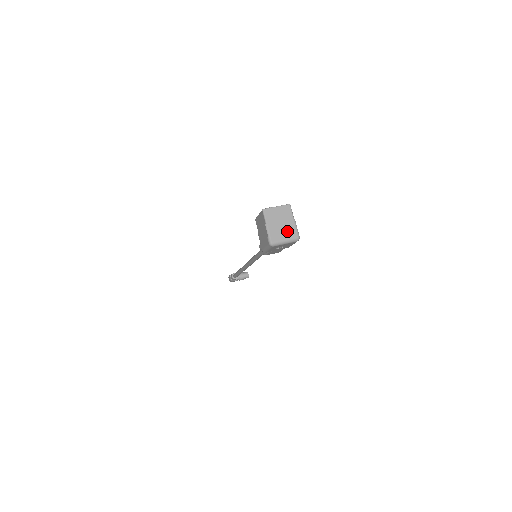
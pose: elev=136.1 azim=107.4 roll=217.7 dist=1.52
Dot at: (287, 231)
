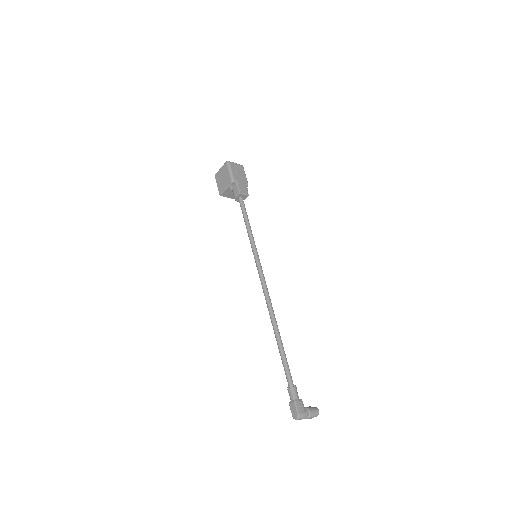
Dot at: occluded
